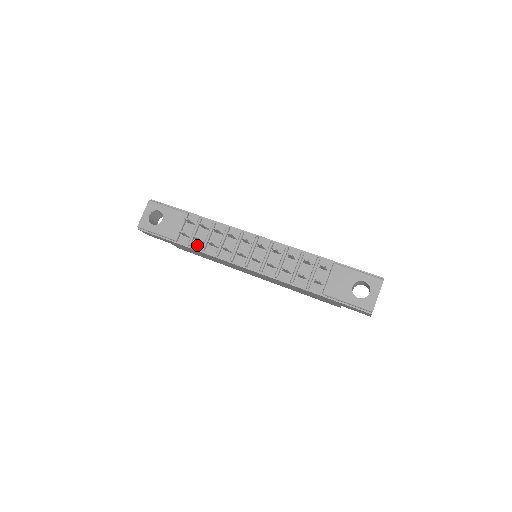
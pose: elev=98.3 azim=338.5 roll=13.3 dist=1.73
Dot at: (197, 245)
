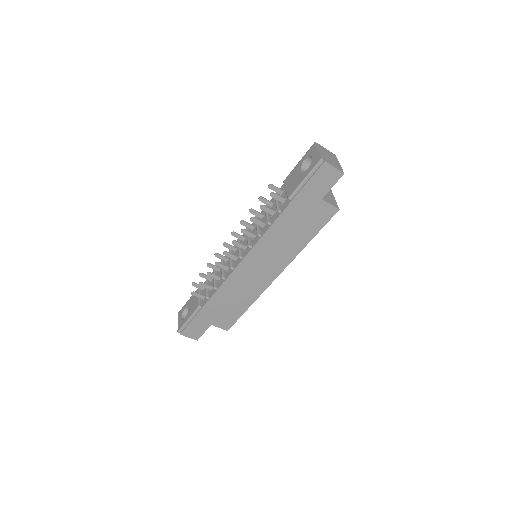
Dot at: (212, 292)
